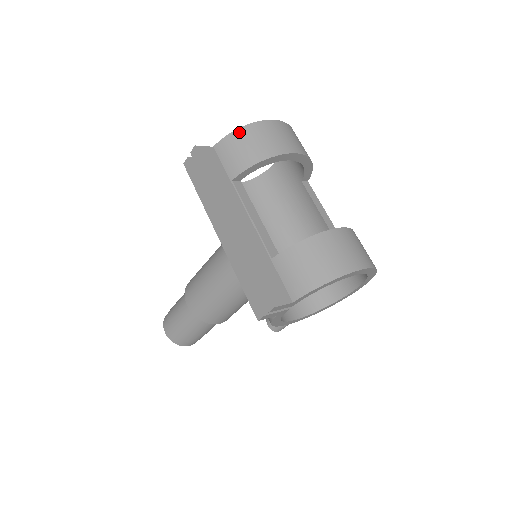
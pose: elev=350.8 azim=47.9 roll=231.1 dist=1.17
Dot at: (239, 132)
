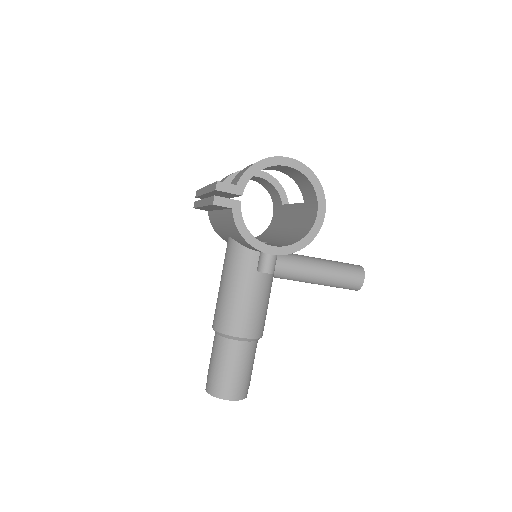
Dot at: occluded
